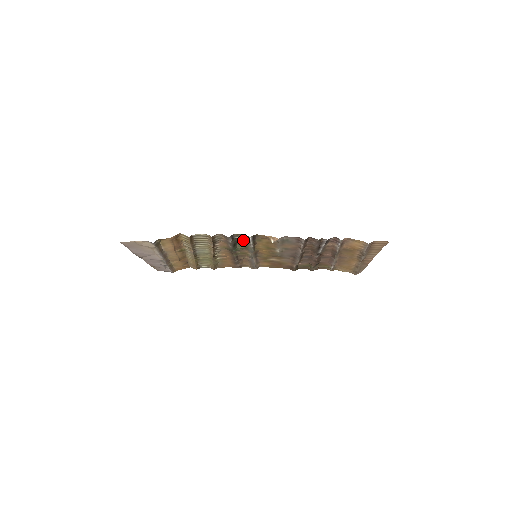
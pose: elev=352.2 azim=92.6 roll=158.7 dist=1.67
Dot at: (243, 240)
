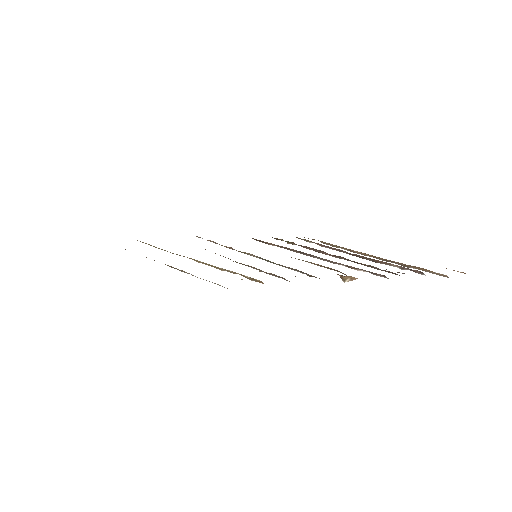
Dot at: (289, 267)
